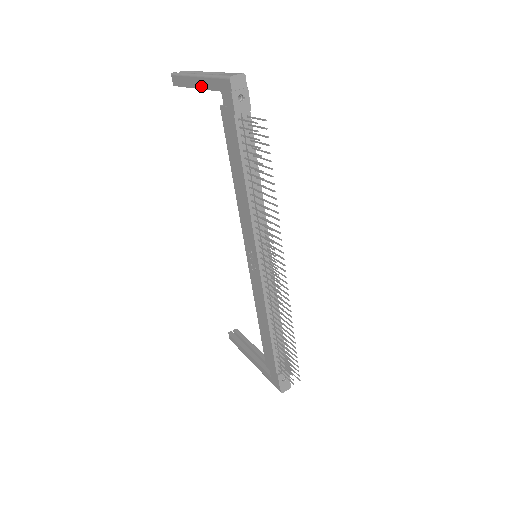
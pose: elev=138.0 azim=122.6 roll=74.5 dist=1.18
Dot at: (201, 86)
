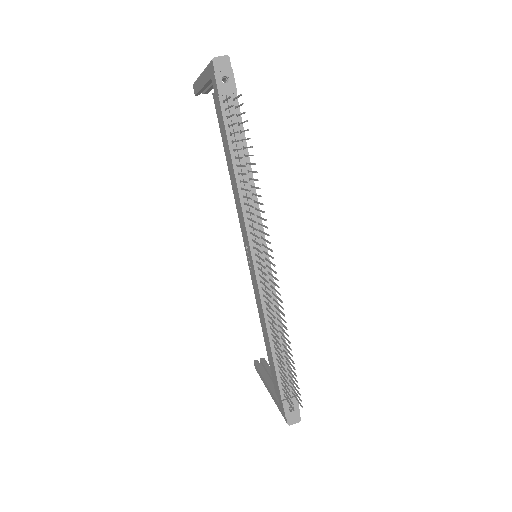
Dot at: (204, 82)
